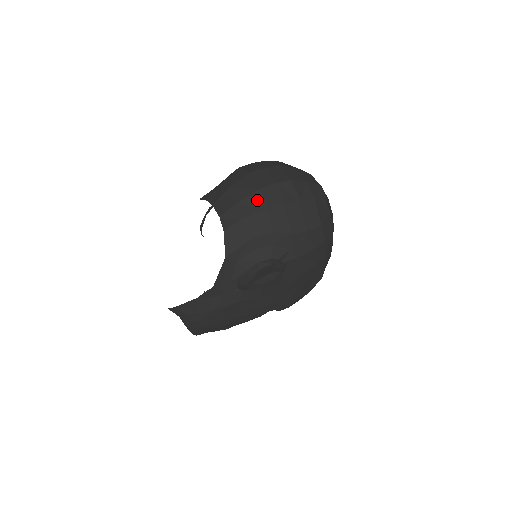
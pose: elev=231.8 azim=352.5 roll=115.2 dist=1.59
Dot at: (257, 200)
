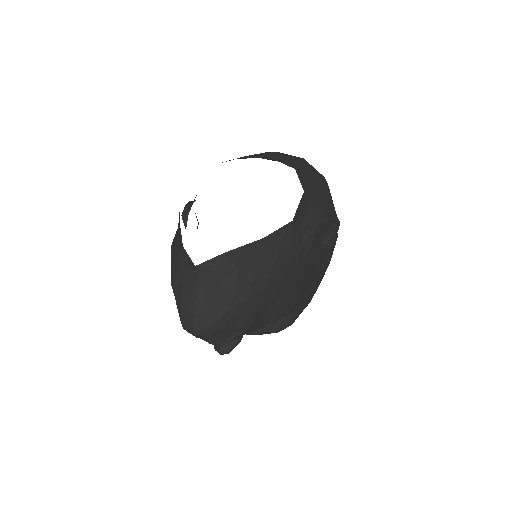
Dot at: (306, 164)
